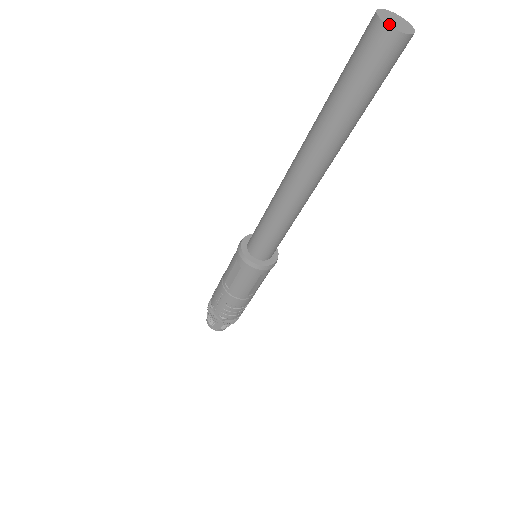
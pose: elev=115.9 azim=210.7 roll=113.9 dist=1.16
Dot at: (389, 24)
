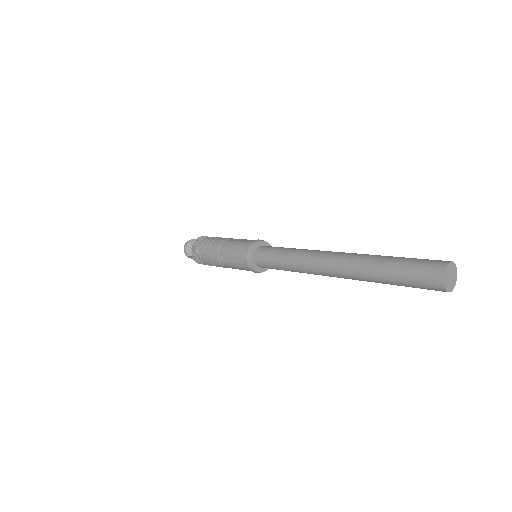
Dot at: (446, 285)
